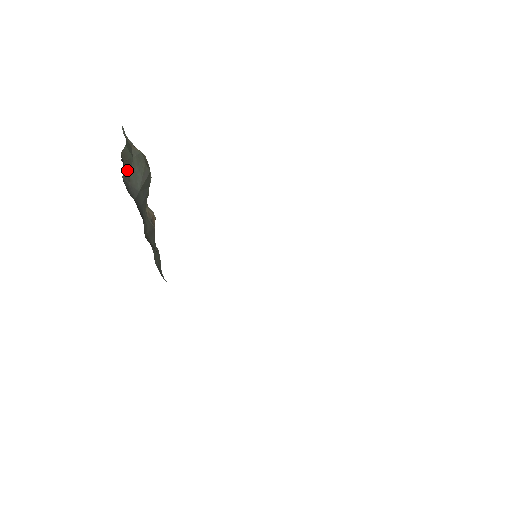
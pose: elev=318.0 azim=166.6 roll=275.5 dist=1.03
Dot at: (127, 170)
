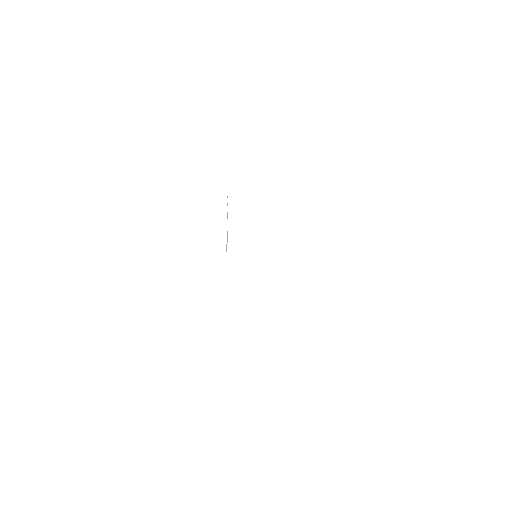
Dot at: occluded
